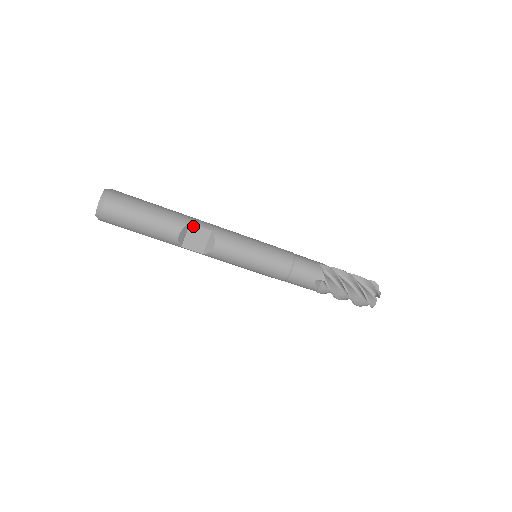
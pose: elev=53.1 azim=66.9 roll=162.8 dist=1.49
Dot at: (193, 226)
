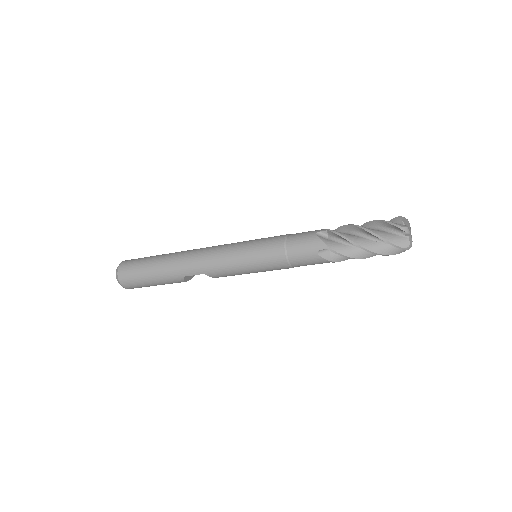
Dot at: occluded
